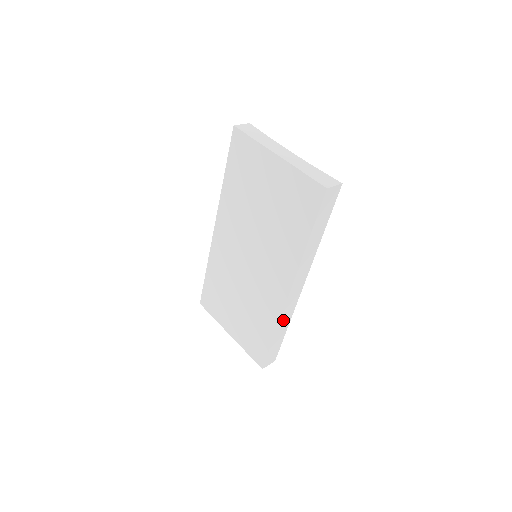
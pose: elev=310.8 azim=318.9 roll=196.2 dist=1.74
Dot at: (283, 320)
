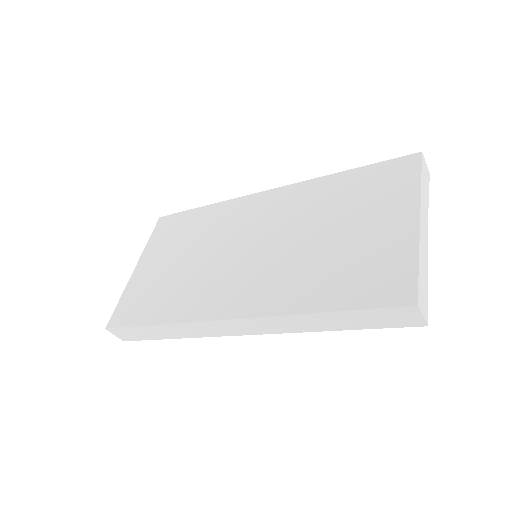
Dot at: (185, 327)
